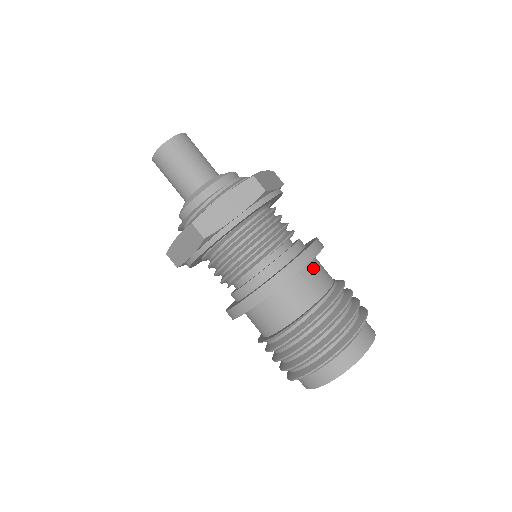
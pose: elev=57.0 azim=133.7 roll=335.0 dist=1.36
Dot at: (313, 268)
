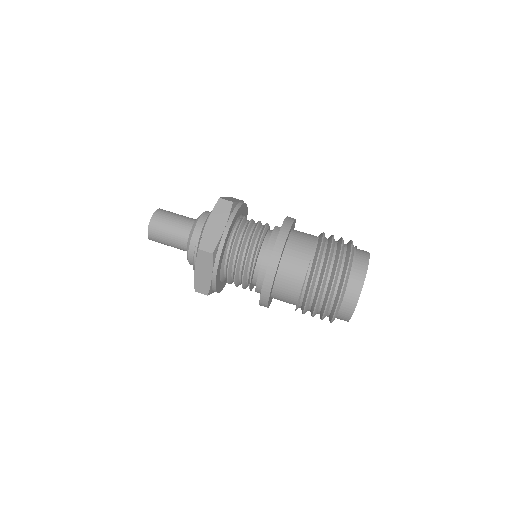
Dot at: (286, 264)
